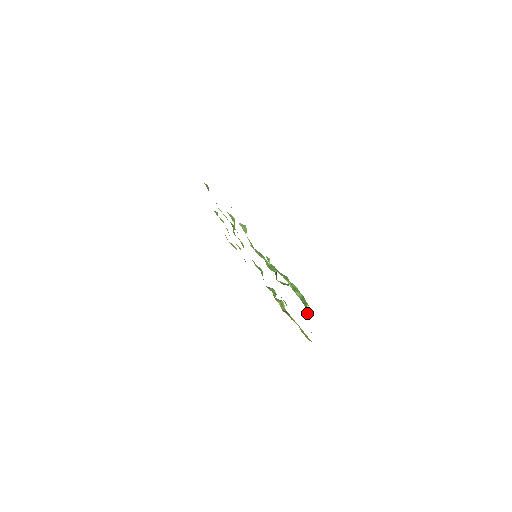
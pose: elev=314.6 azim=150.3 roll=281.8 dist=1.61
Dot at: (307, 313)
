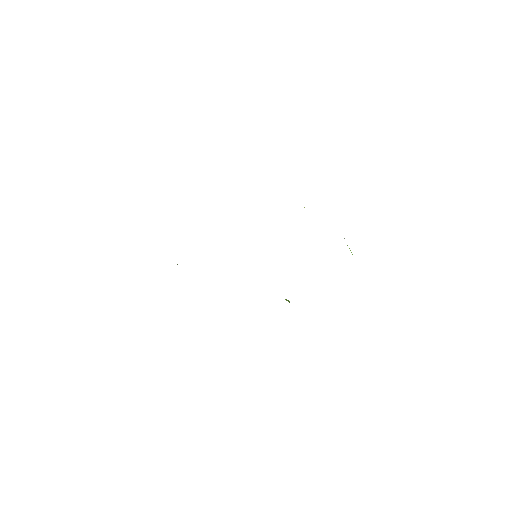
Dot at: occluded
